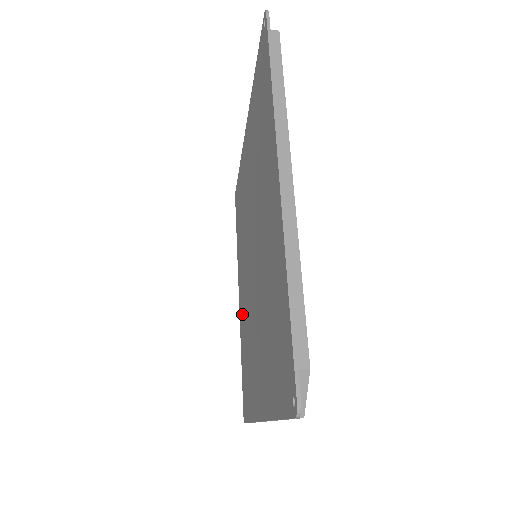
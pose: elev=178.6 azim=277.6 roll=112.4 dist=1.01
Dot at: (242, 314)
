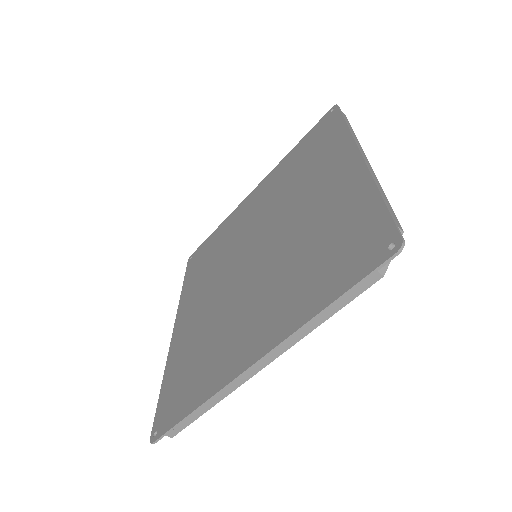
Dot at: (187, 332)
